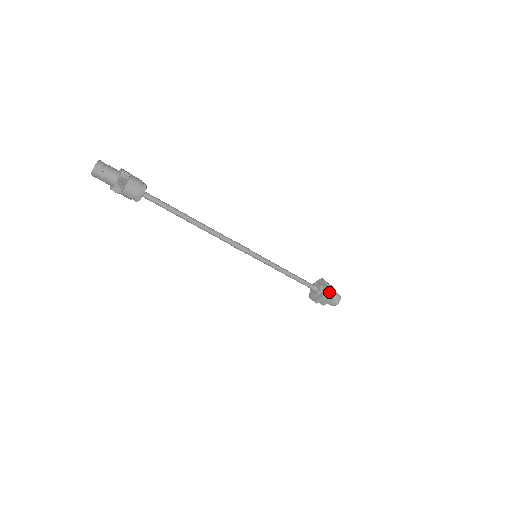
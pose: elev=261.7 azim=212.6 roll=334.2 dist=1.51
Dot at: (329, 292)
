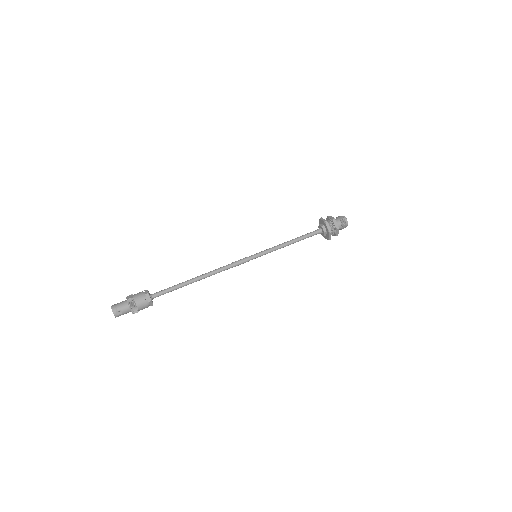
Dot at: (332, 225)
